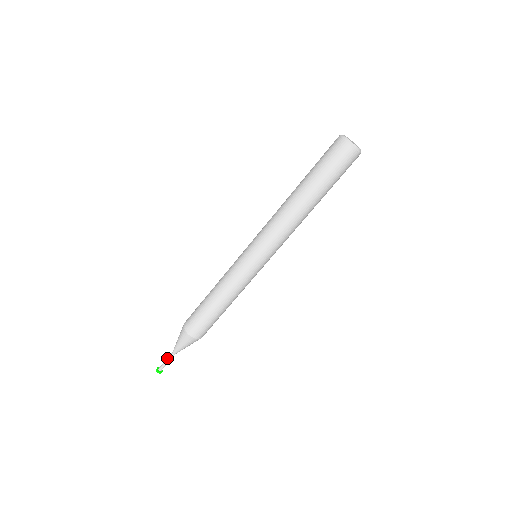
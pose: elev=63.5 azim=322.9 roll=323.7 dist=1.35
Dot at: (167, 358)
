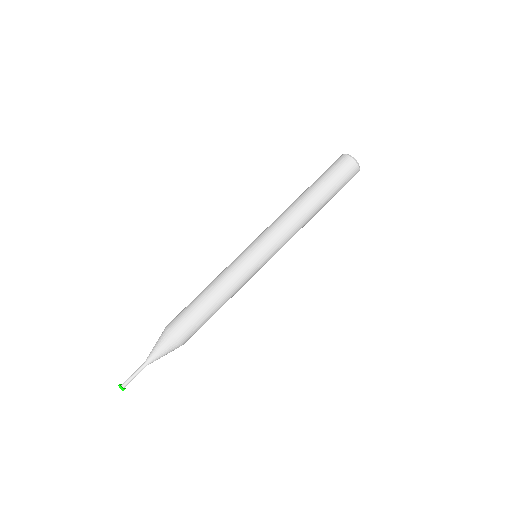
Dot at: (137, 370)
